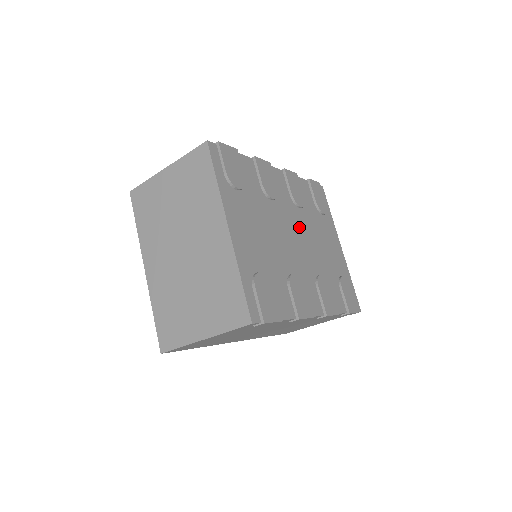
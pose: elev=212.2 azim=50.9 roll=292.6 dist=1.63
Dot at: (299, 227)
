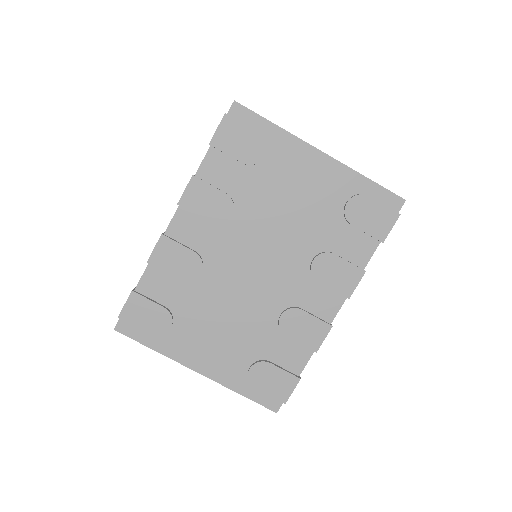
Dot at: (250, 243)
